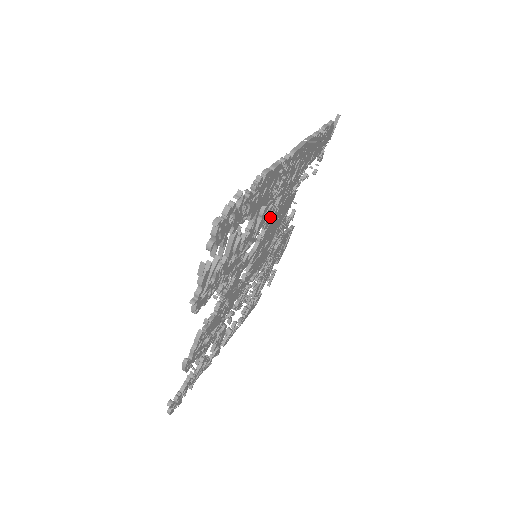
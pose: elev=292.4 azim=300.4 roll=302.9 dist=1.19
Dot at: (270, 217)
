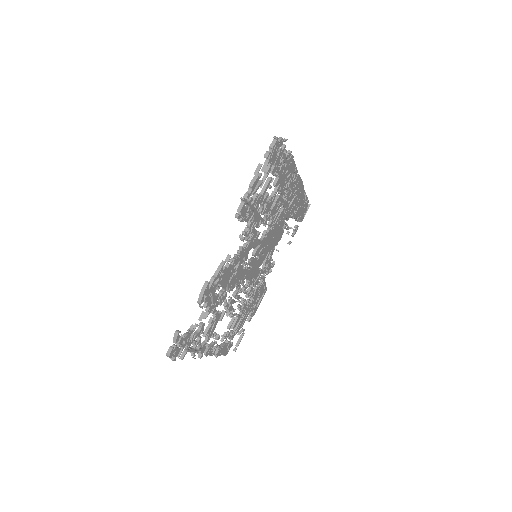
Dot at: (275, 219)
